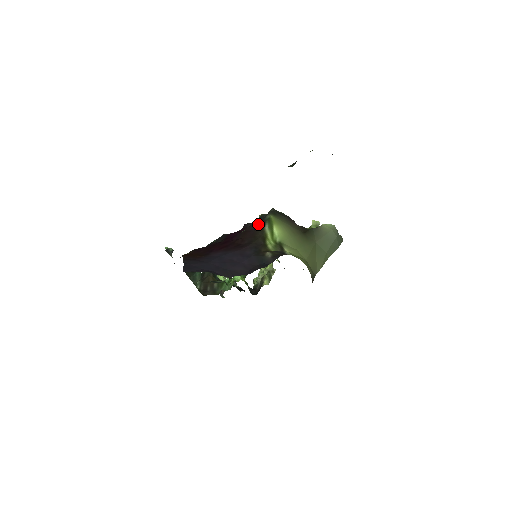
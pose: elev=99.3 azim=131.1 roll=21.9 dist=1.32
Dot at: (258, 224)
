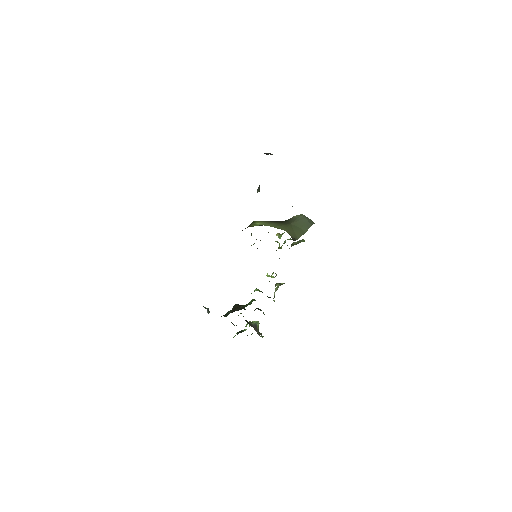
Dot at: occluded
